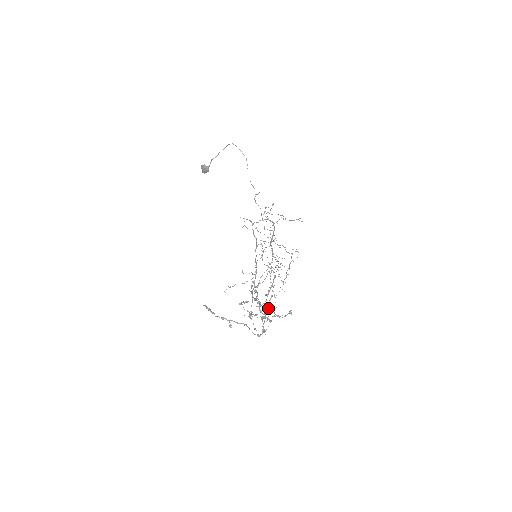
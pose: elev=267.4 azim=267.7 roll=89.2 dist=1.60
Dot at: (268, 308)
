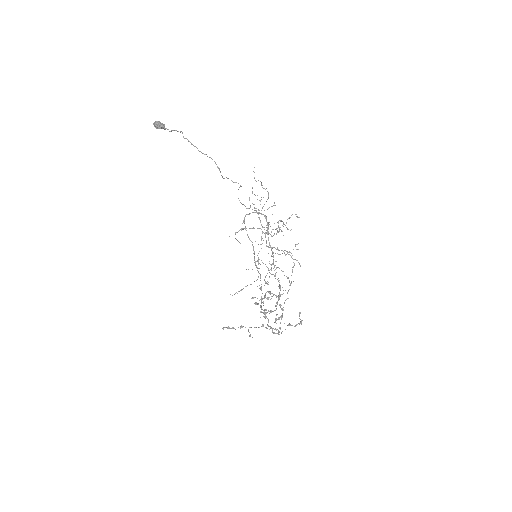
Dot at: (280, 329)
